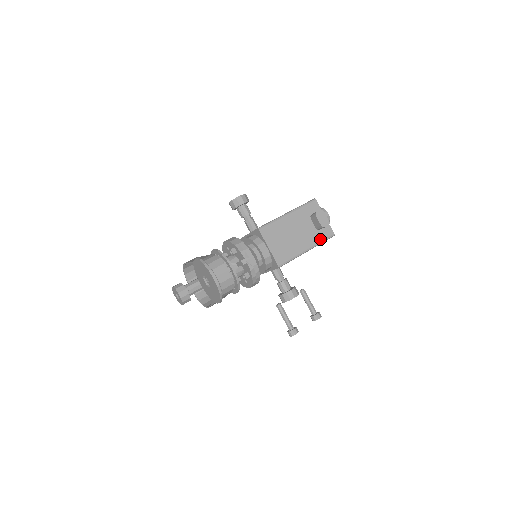
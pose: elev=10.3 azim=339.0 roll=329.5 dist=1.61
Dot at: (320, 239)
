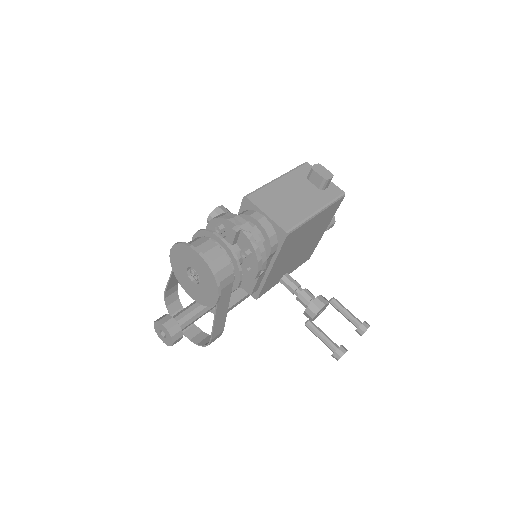
Dot at: (329, 199)
